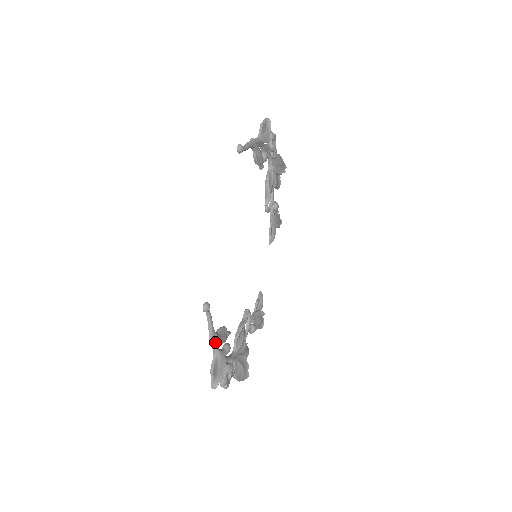
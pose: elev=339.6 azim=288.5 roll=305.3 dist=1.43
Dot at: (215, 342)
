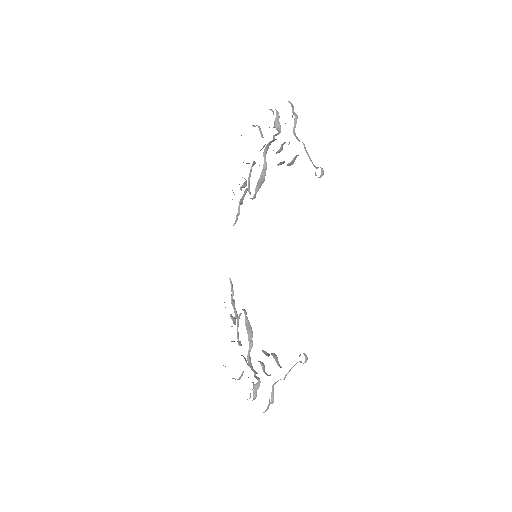
Dot at: occluded
